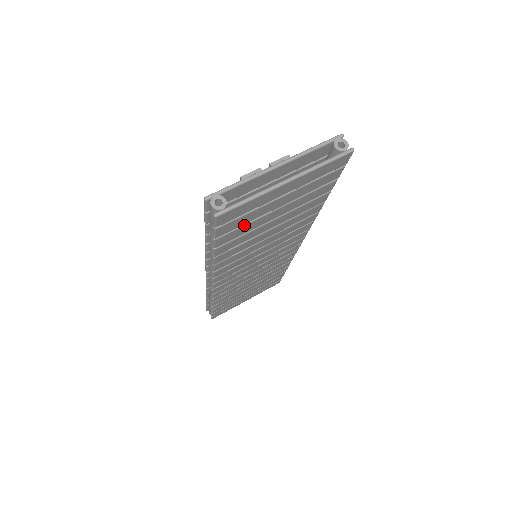
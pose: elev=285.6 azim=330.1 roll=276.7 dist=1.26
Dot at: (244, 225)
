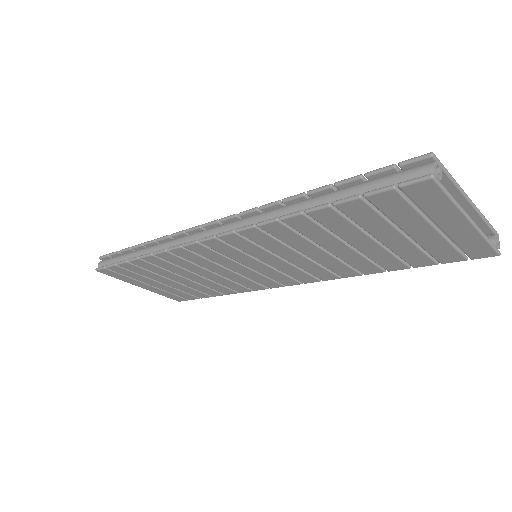
Dot at: (381, 215)
